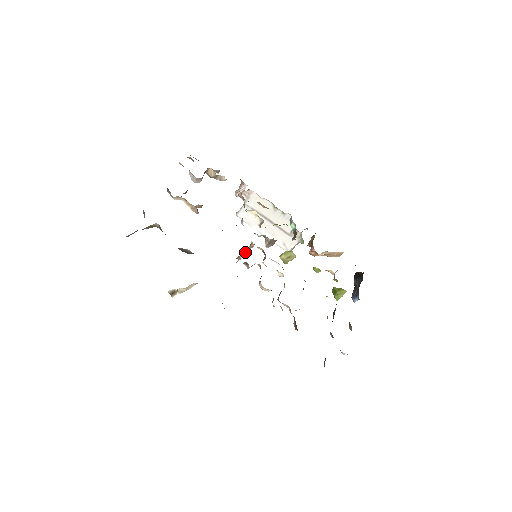
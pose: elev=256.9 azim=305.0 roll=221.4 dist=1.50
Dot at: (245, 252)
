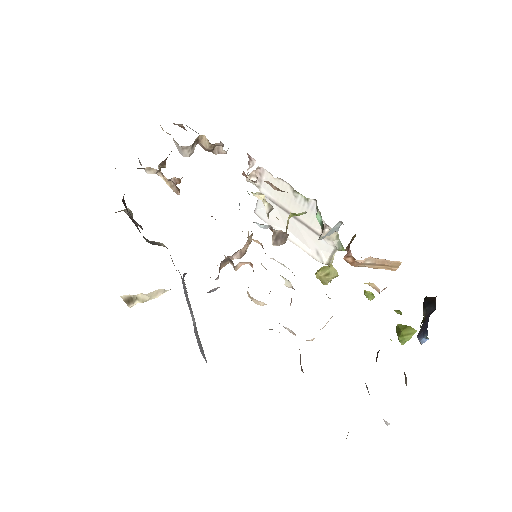
Dot at: (241, 250)
